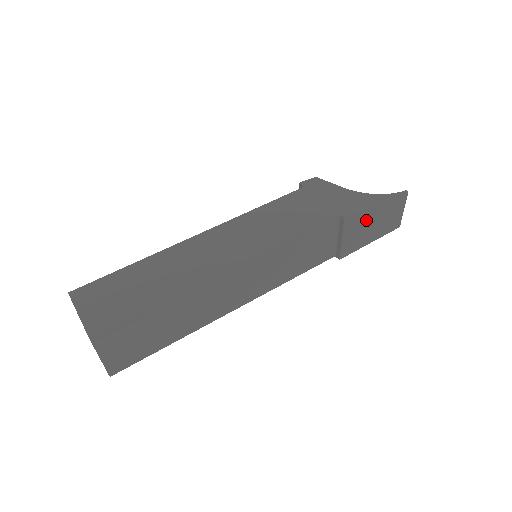
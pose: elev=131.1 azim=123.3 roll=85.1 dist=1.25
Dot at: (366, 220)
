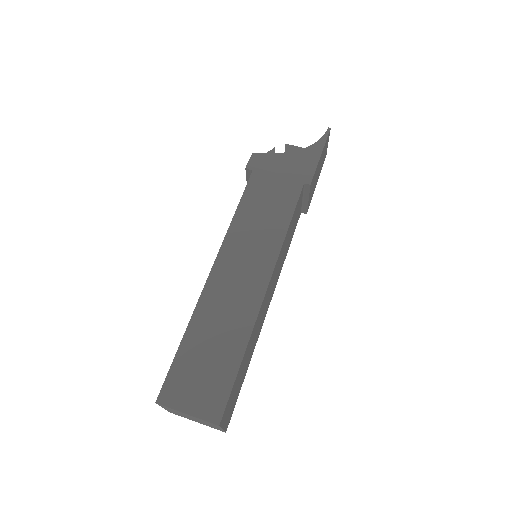
Dot at: (316, 172)
